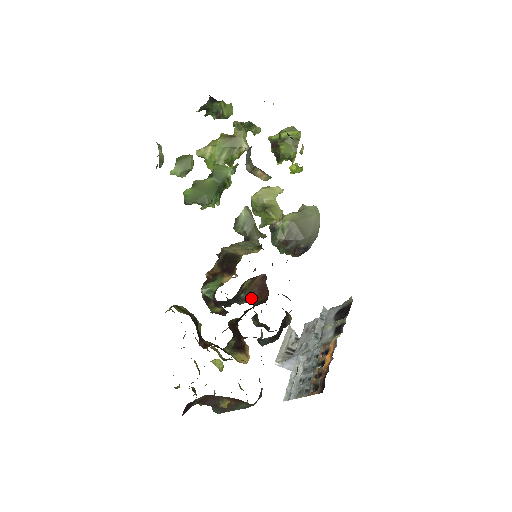
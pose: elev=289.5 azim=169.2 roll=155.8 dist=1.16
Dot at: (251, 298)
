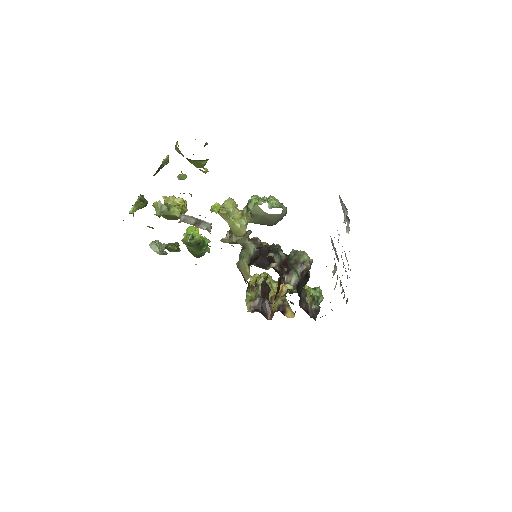
Dot at: occluded
